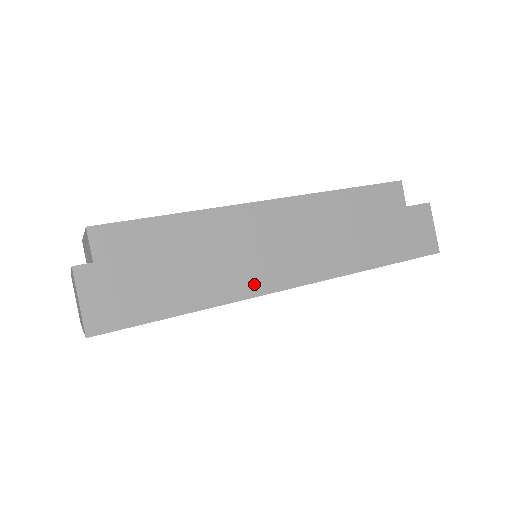
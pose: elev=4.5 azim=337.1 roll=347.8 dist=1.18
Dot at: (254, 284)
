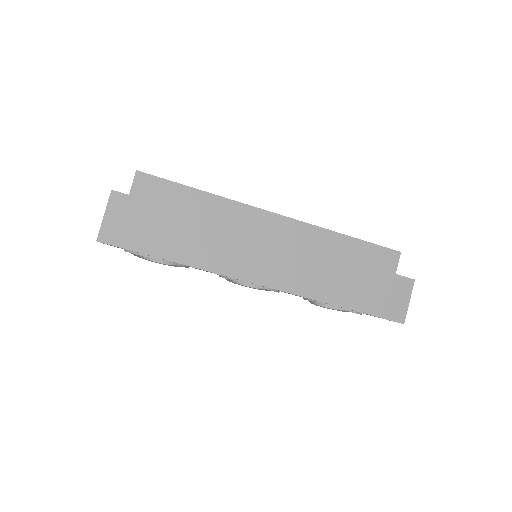
Dot at: (232, 267)
